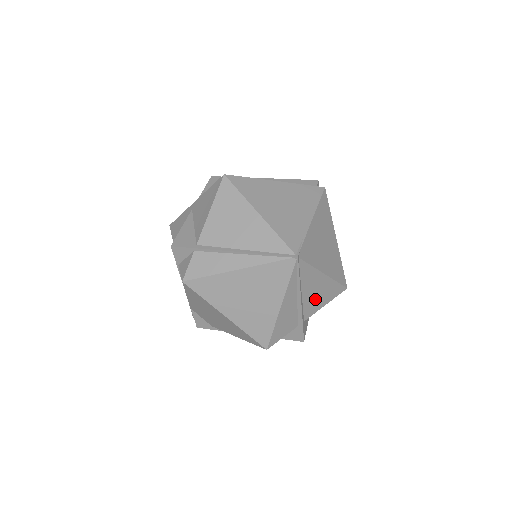
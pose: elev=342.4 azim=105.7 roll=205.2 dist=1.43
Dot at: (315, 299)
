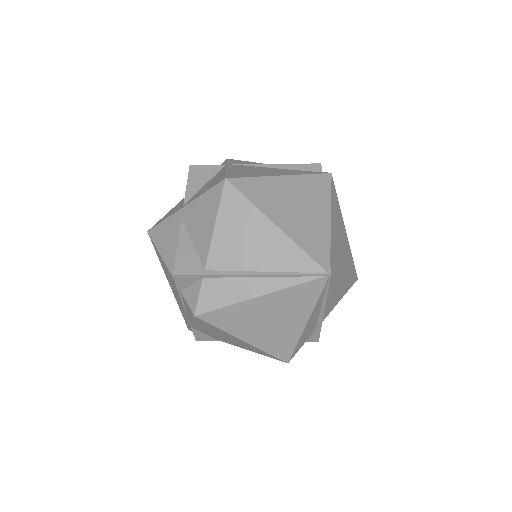
Dot at: (333, 301)
